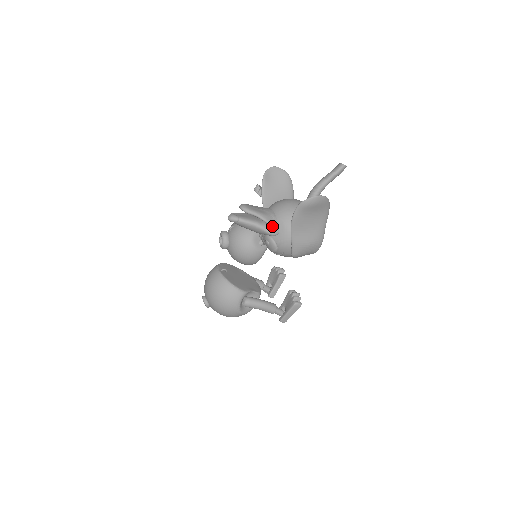
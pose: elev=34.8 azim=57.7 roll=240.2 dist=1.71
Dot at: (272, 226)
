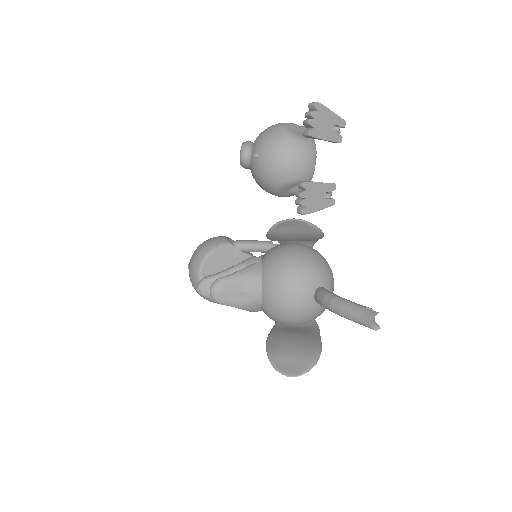
Dot at: (252, 311)
